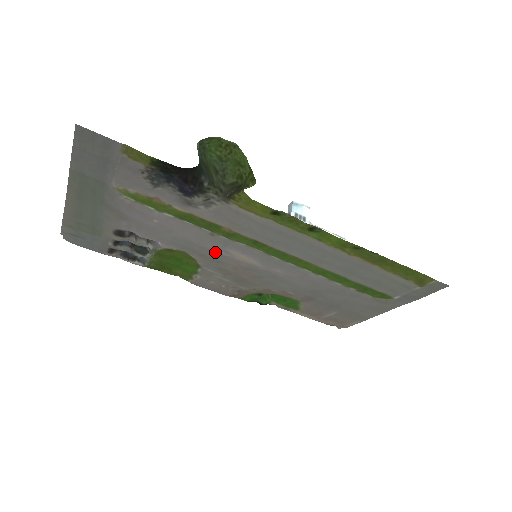
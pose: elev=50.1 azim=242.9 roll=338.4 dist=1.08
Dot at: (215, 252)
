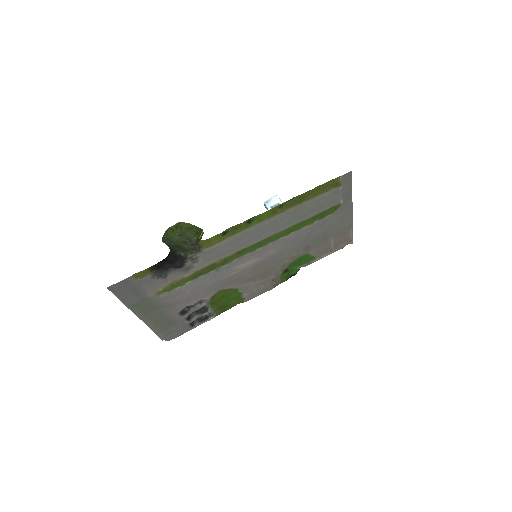
Dot at: (231, 276)
